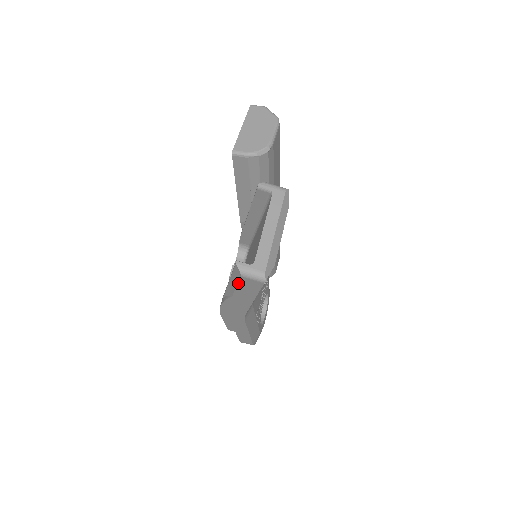
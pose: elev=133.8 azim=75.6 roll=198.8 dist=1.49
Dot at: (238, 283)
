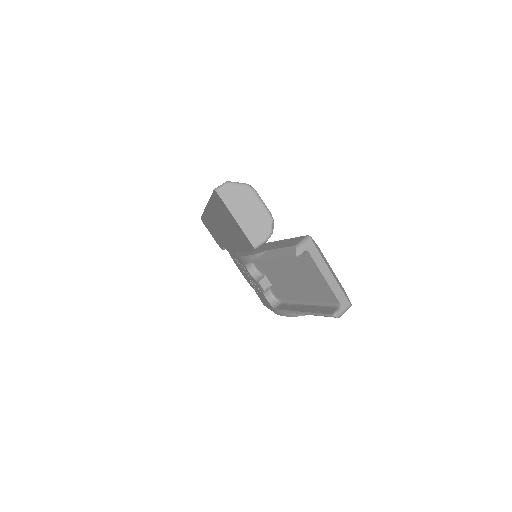
Dot at: occluded
